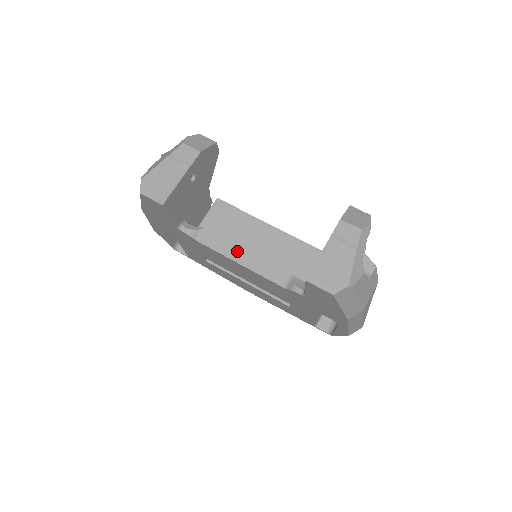
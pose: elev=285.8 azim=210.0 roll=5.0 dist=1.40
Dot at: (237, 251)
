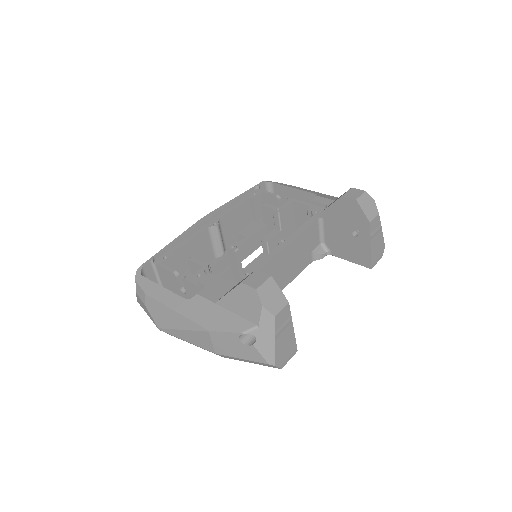
Dot at: (282, 283)
